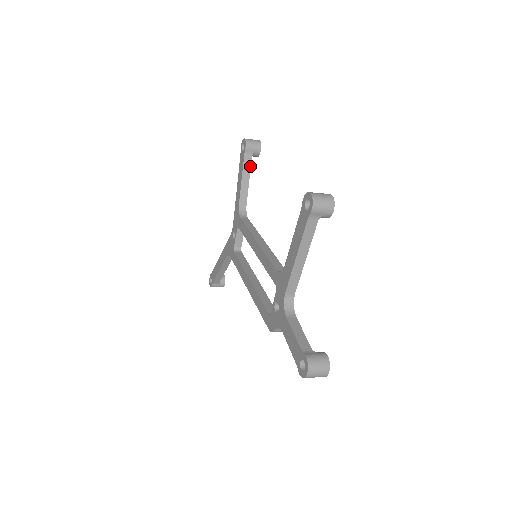
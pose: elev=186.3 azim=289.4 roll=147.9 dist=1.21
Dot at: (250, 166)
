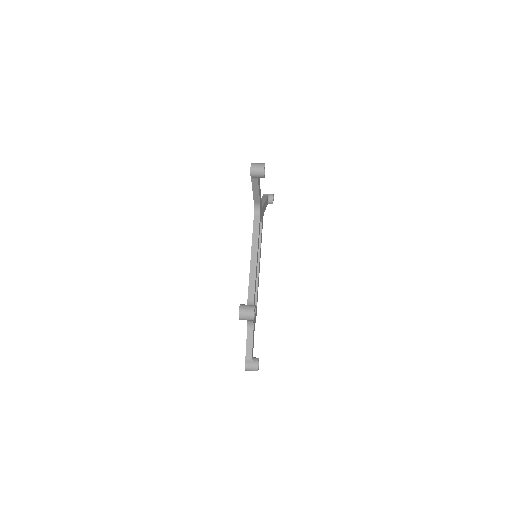
Dot at: (258, 184)
